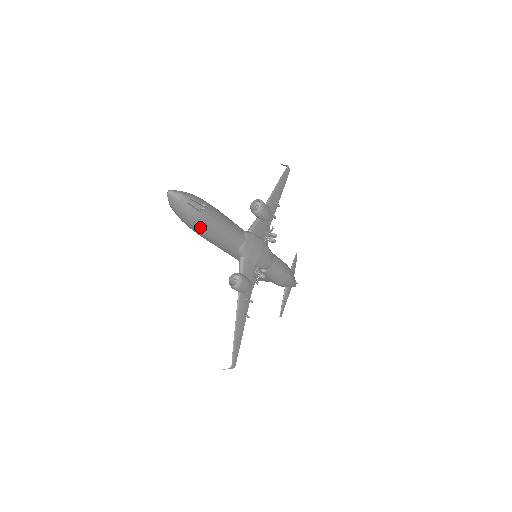
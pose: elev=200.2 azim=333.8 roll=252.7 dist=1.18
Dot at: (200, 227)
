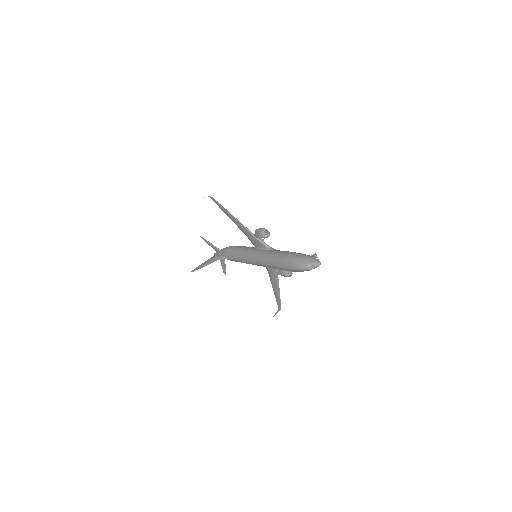
Dot at: occluded
